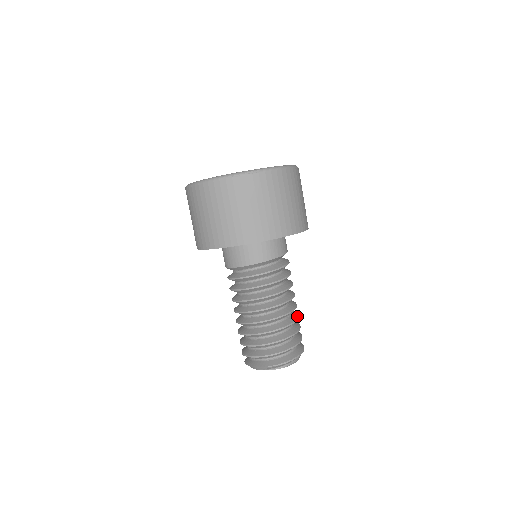
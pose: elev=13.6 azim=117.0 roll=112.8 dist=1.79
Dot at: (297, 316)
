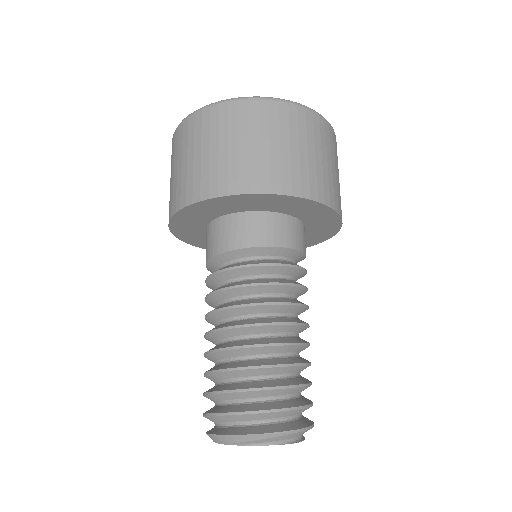
Dot at: occluded
